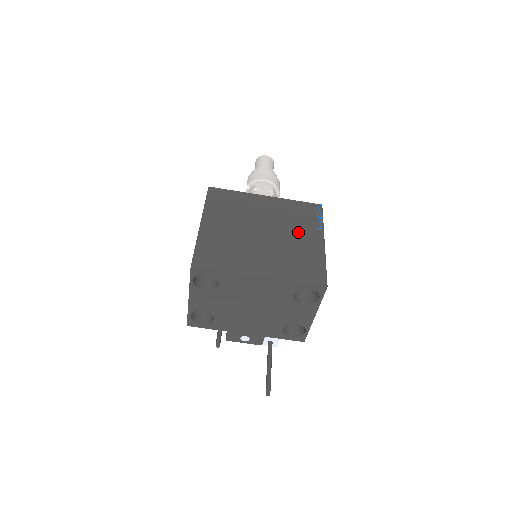
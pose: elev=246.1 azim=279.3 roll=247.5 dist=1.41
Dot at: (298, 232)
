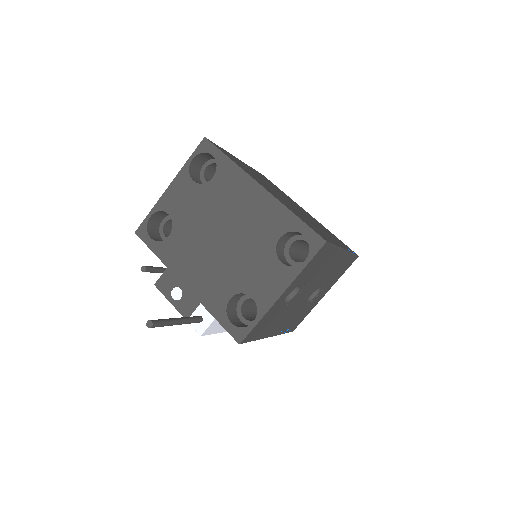
Dot at: (322, 229)
